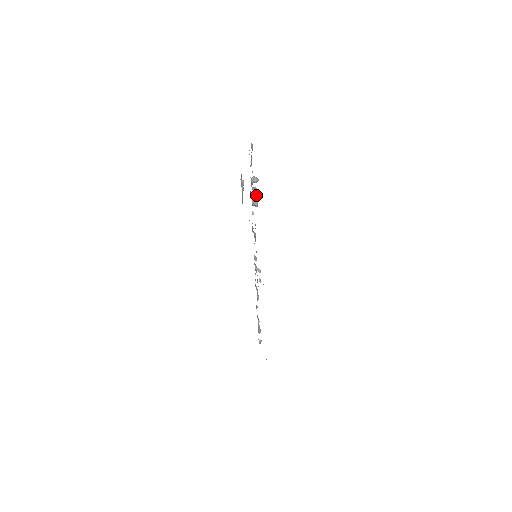
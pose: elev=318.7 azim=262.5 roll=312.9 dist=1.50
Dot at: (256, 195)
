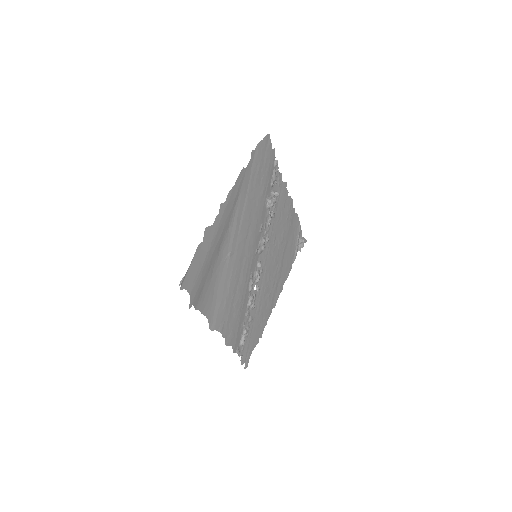
Dot at: (270, 201)
